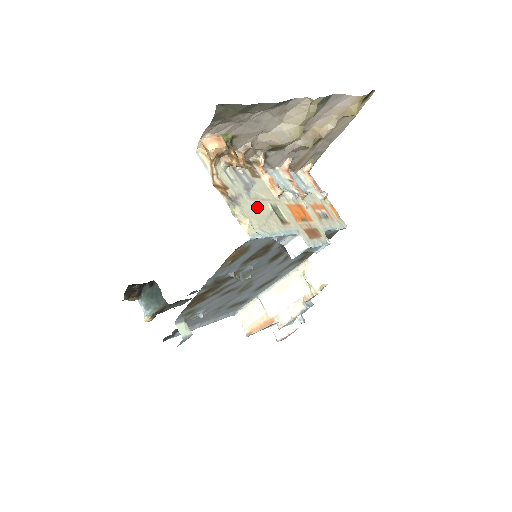
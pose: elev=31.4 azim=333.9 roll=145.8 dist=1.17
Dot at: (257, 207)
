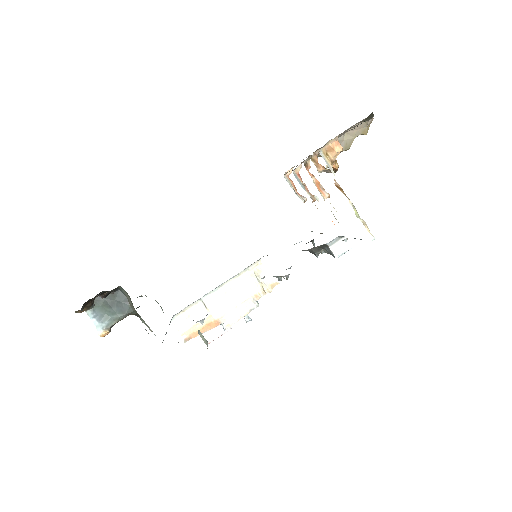
Dot at: occluded
